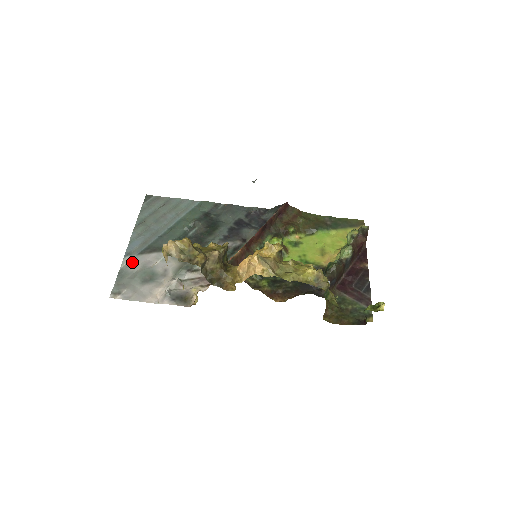
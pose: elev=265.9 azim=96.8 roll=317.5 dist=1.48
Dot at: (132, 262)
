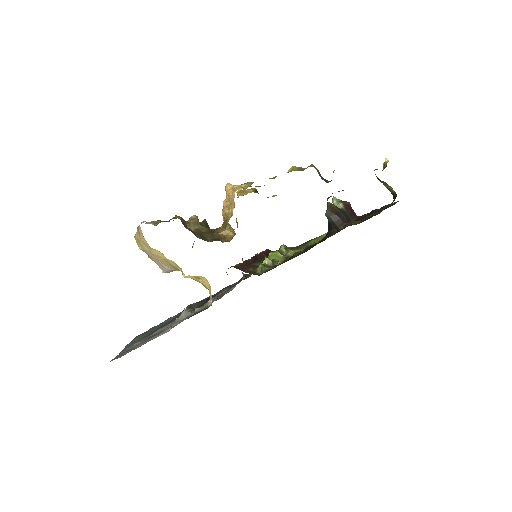
Dot at: (132, 347)
